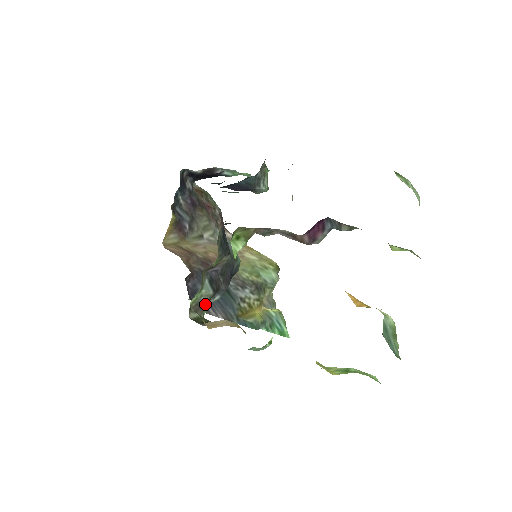
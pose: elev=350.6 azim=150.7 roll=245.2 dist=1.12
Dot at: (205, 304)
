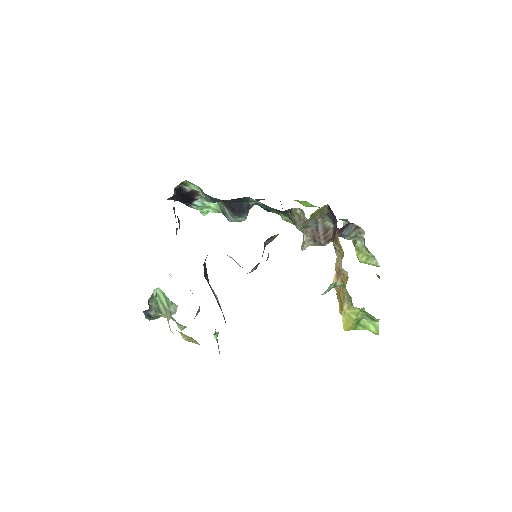
Dot at: (252, 269)
